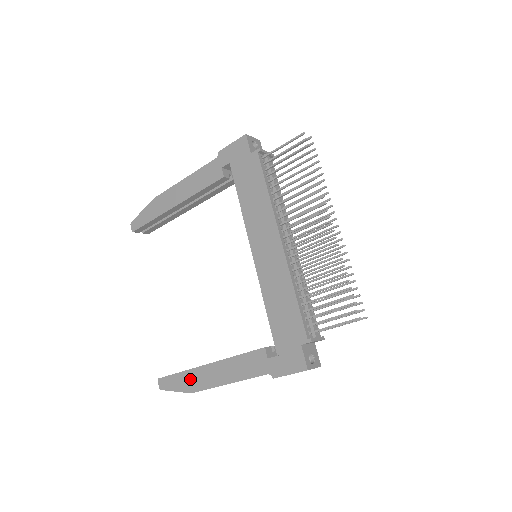
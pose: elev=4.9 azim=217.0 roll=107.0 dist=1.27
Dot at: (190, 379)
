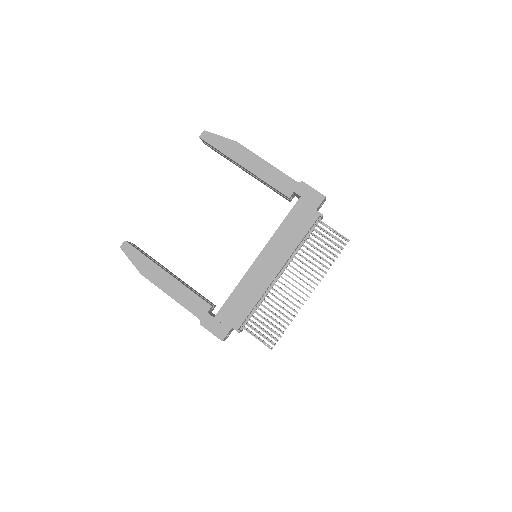
Dot at: (148, 267)
